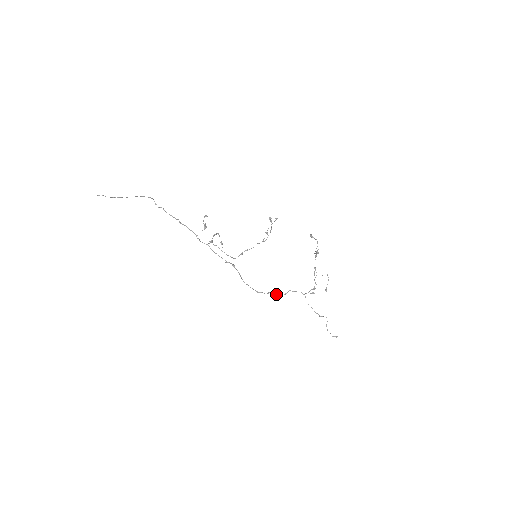
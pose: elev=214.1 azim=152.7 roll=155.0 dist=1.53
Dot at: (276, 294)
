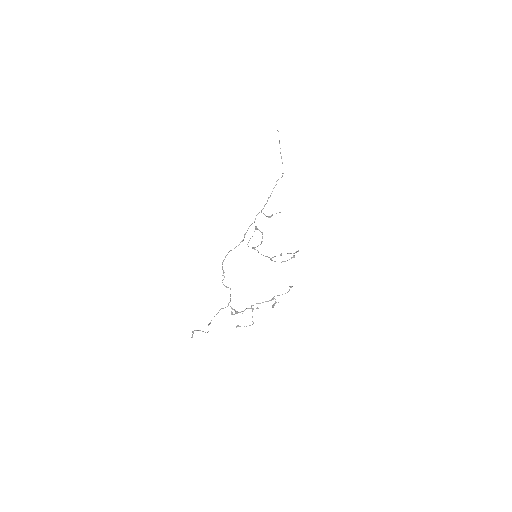
Dot at: occluded
